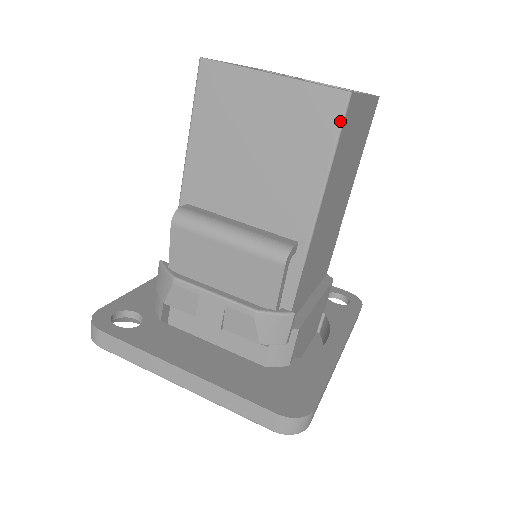
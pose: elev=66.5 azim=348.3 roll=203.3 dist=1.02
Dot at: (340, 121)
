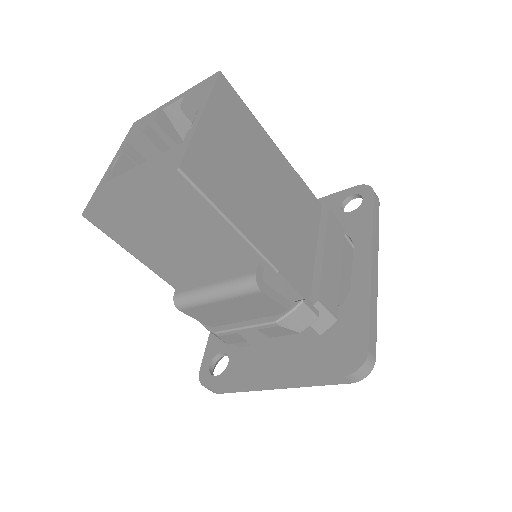
Dot at: (194, 189)
